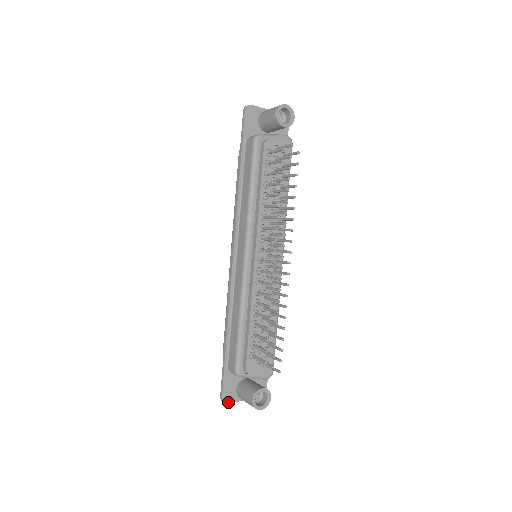
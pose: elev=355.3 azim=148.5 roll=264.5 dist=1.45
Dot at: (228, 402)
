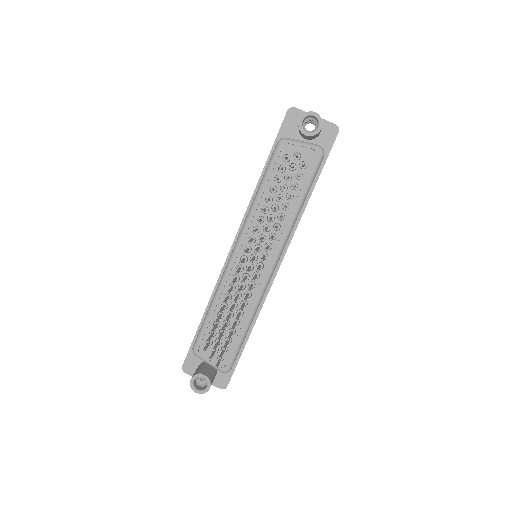
Dot at: (187, 373)
